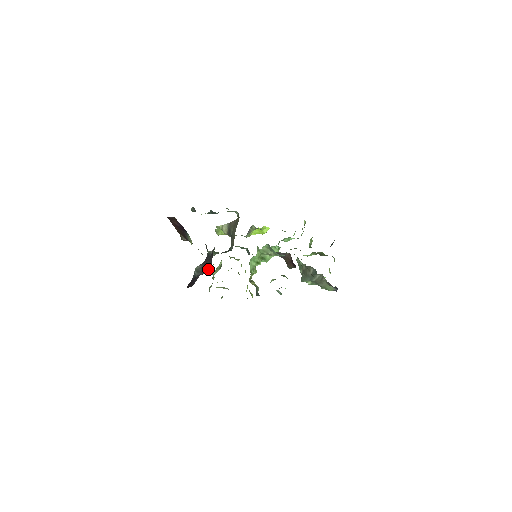
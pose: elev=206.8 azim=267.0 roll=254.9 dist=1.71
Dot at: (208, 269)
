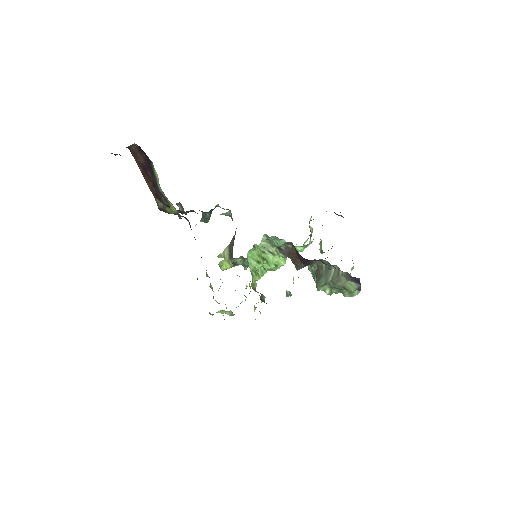
Dot at: occluded
